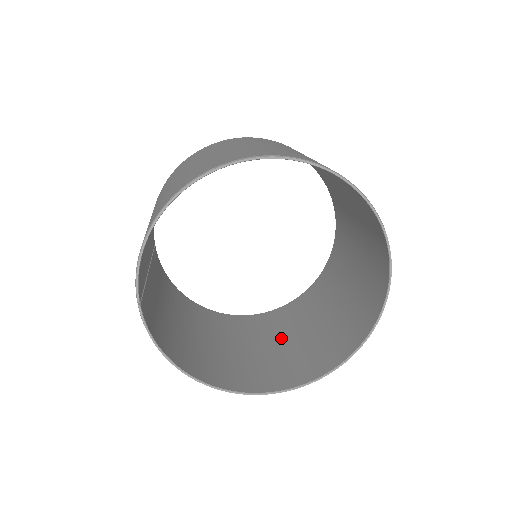
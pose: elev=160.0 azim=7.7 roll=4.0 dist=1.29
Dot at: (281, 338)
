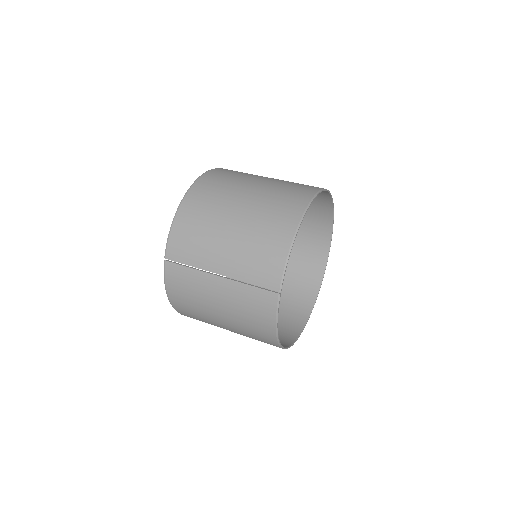
Dot at: occluded
